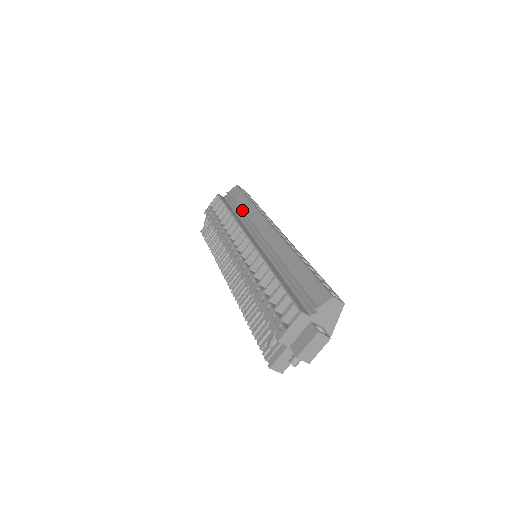
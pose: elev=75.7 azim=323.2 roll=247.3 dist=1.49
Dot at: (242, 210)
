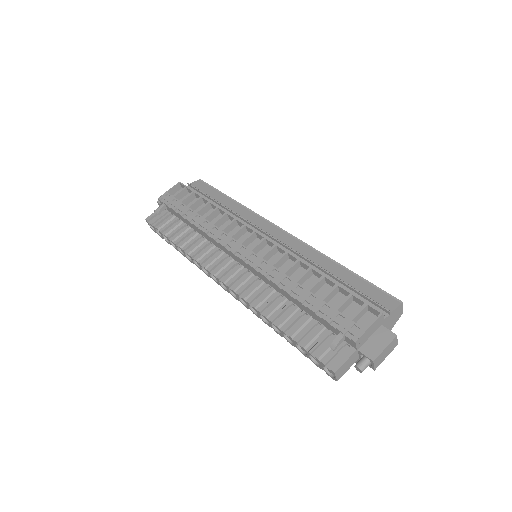
Dot at: (224, 205)
